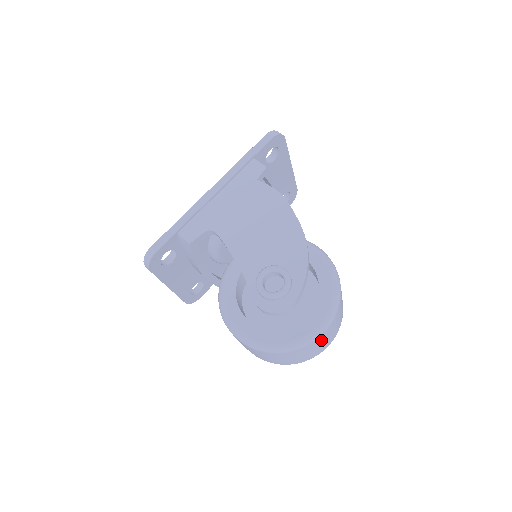
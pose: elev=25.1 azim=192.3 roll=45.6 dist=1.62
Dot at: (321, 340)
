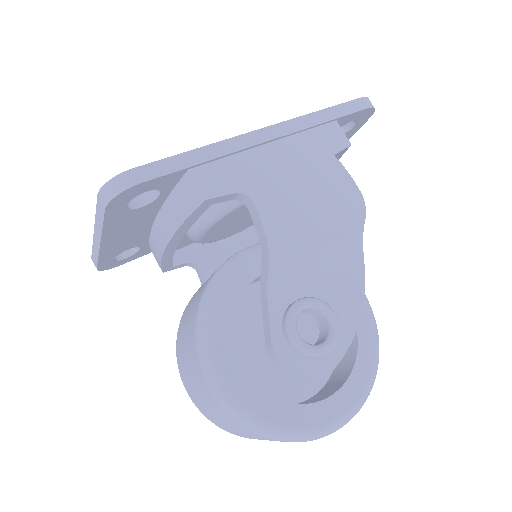
Dot at: occluded
